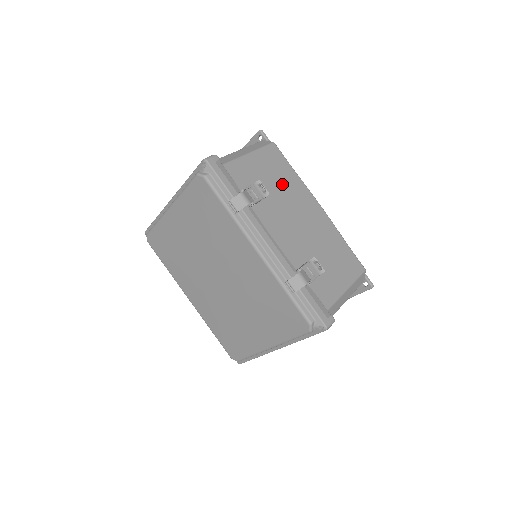
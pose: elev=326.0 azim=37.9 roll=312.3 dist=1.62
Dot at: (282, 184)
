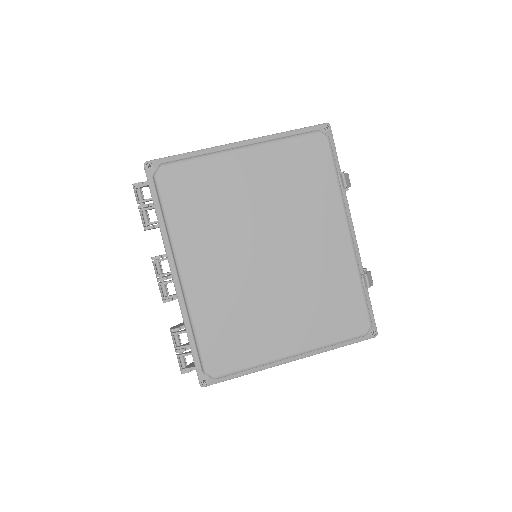
Dot at: occluded
